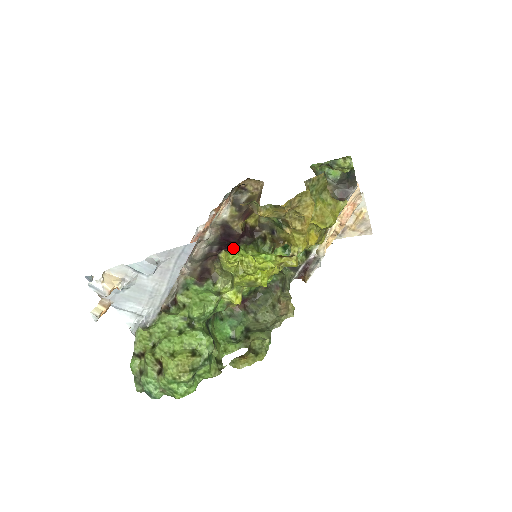
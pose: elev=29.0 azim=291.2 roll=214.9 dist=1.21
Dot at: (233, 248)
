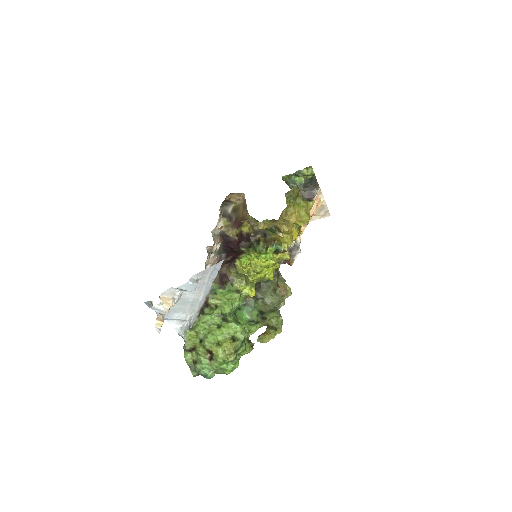
Dot at: (240, 255)
